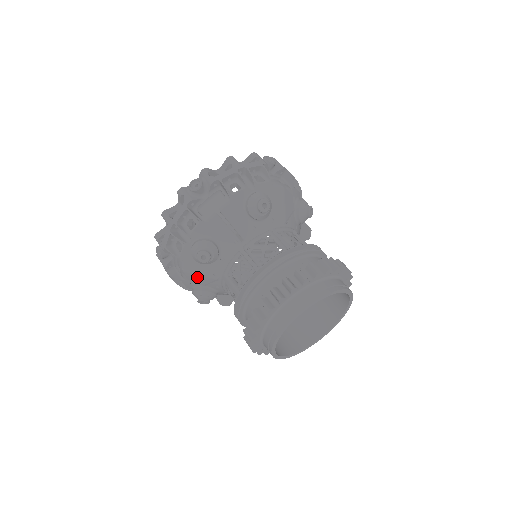
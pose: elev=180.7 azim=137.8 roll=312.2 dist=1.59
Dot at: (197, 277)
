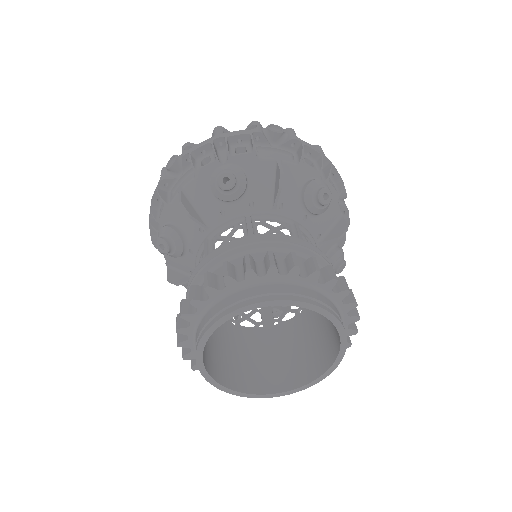
Dot at: (176, 274)
